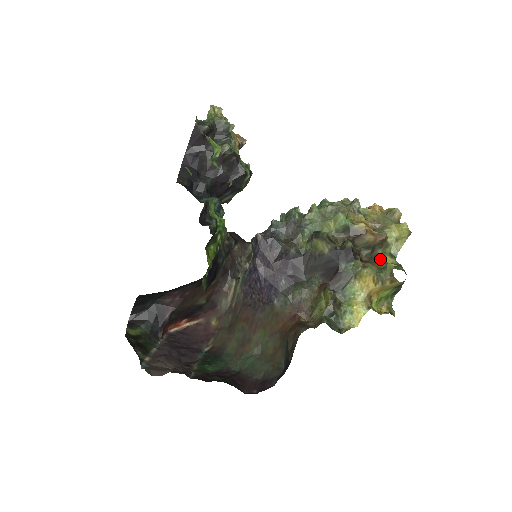
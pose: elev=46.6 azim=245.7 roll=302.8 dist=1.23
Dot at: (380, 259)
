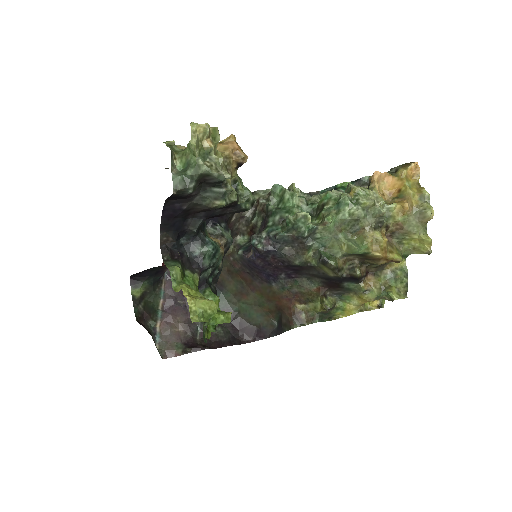
Dot at: (388, 264)
